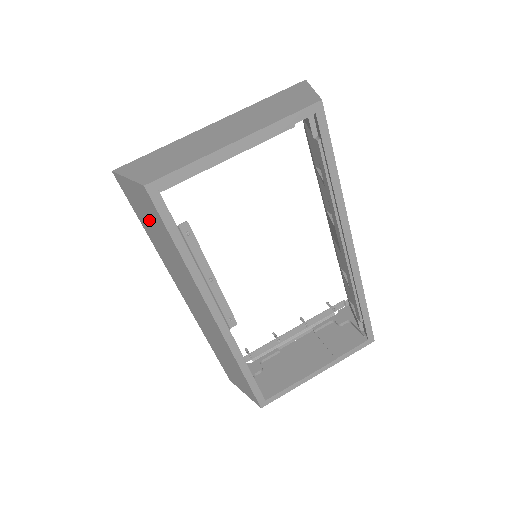
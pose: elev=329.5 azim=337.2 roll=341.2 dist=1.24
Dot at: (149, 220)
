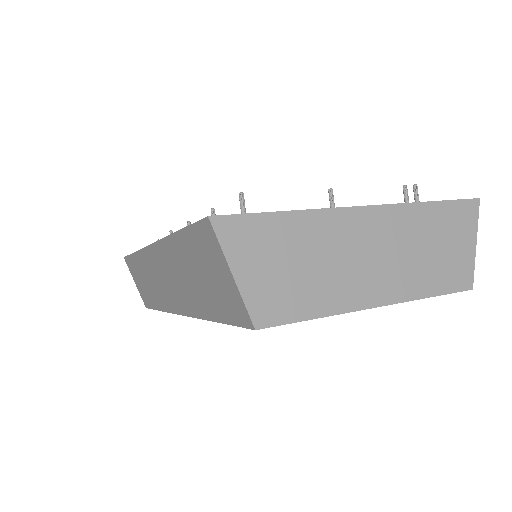
Dot at: (205, 274)
